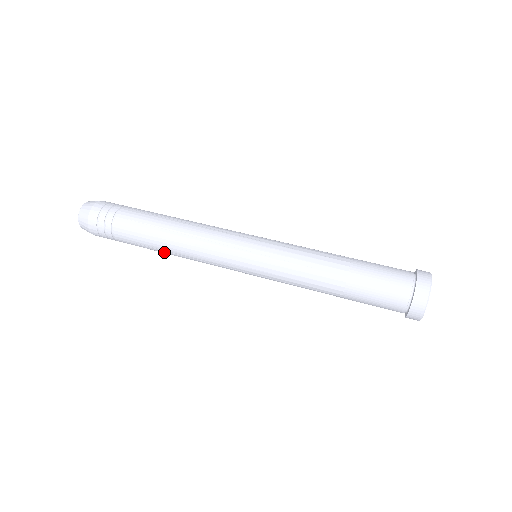
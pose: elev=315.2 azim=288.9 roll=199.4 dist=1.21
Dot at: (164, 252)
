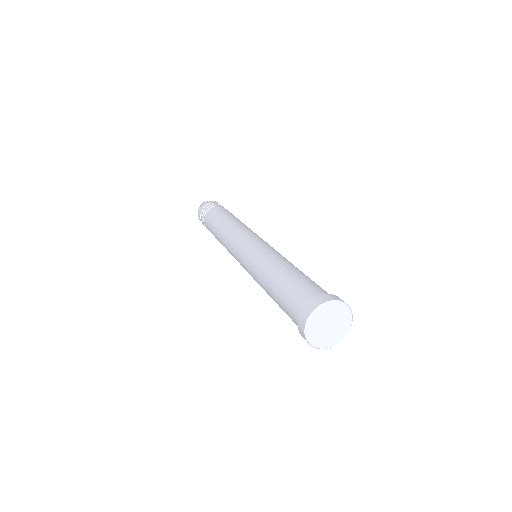
Dot at: occluded
